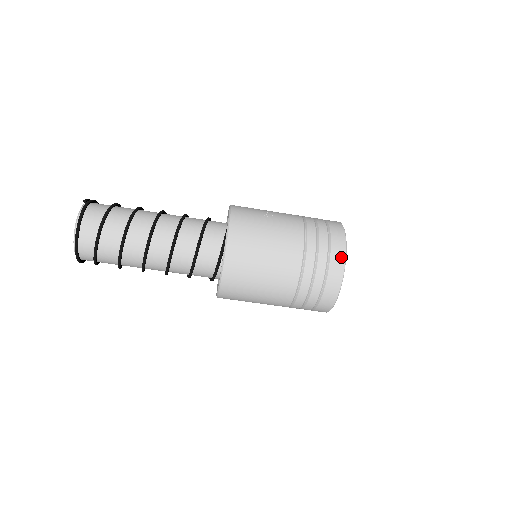
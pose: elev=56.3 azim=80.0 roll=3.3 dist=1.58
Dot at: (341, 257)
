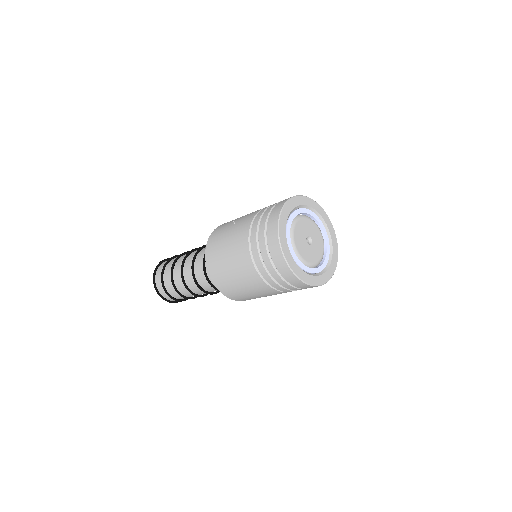
Dot at: (275, 238)
